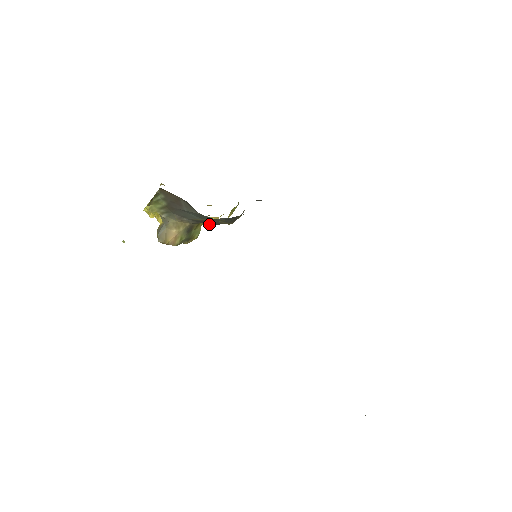
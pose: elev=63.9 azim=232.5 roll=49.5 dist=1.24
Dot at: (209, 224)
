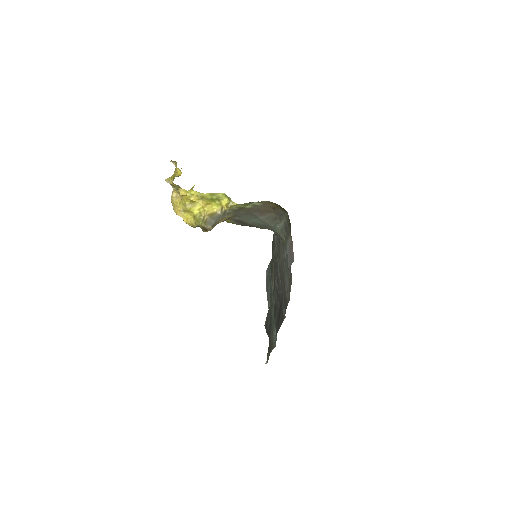
Dot at: occluded
